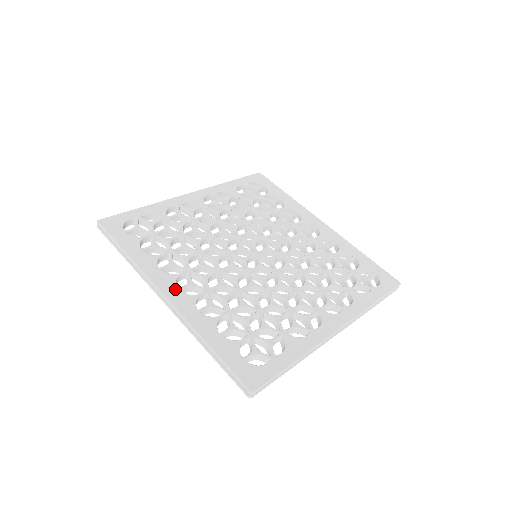
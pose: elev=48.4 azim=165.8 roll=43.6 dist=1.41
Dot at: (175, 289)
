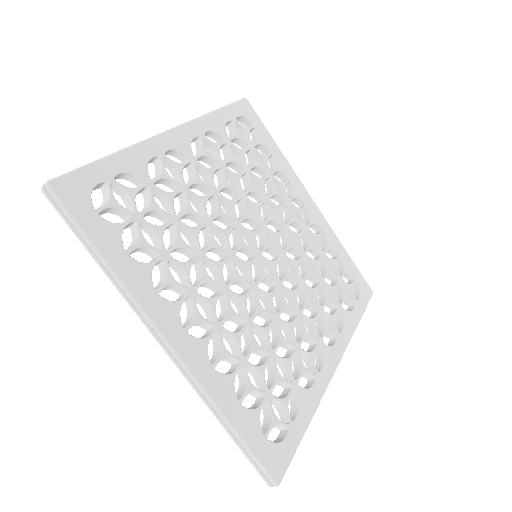
Dot at: (182, 331)
